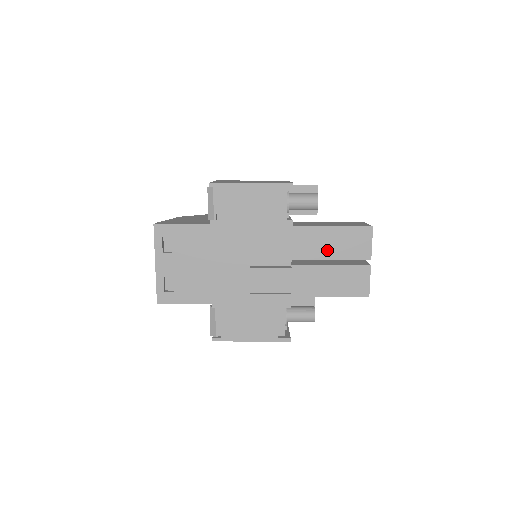
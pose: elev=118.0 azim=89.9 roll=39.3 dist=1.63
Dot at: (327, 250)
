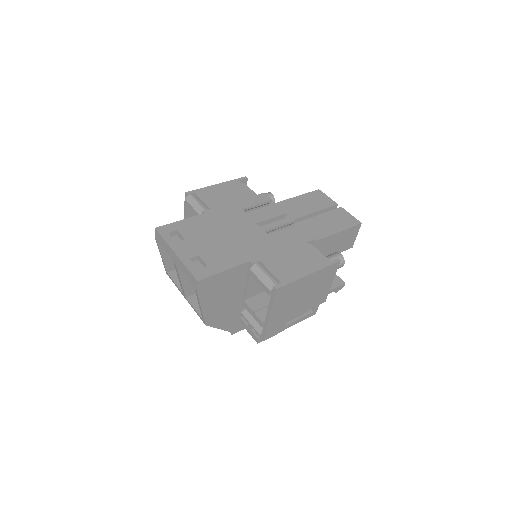
Dot at: (304, 209)
